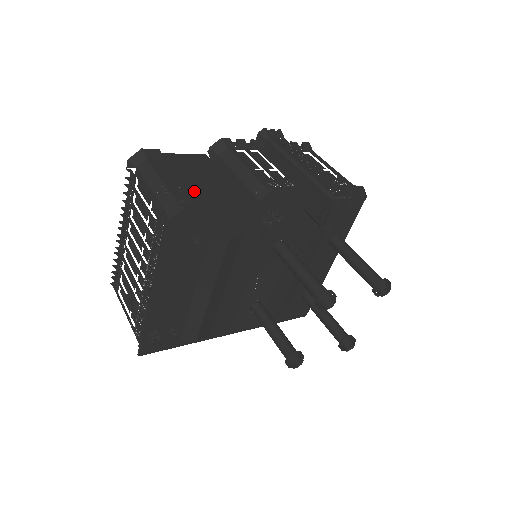
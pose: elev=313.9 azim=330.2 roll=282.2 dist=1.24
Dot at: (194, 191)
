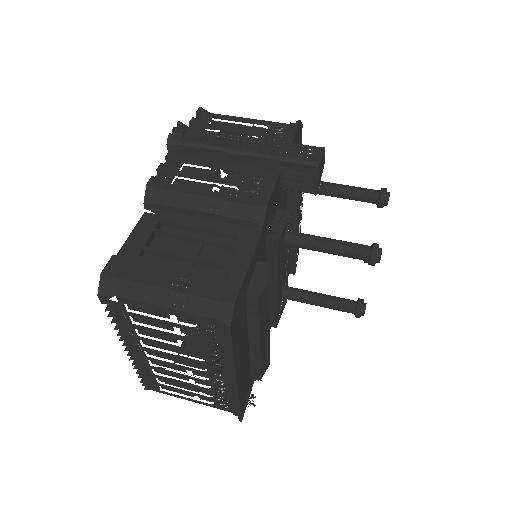
Dot at: (204, 270)
